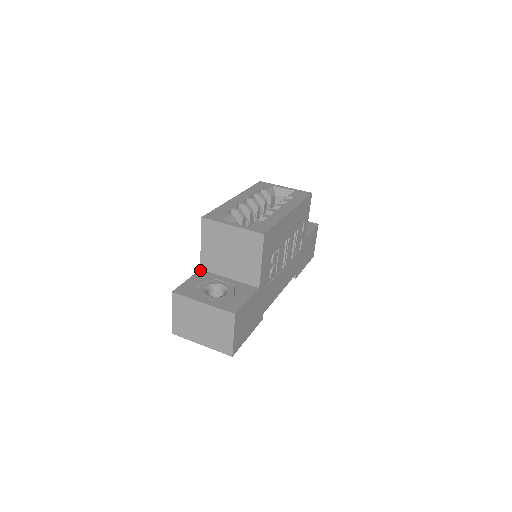
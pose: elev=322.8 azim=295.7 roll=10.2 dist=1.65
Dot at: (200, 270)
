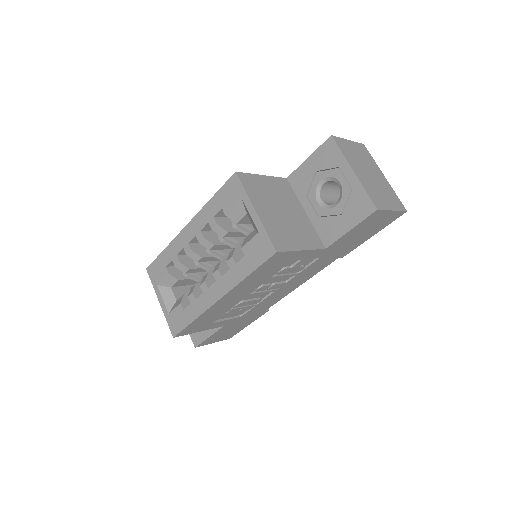
Dot at: occluded
